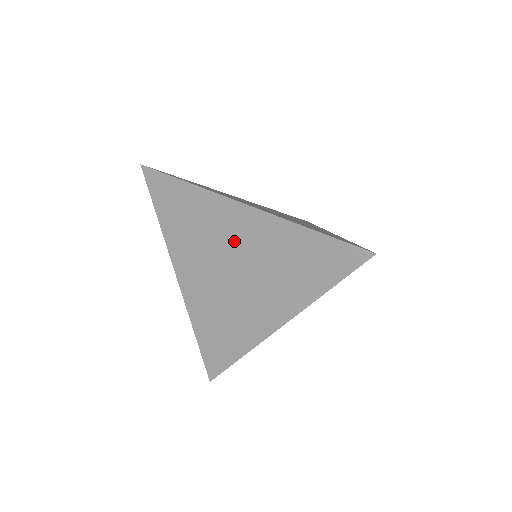
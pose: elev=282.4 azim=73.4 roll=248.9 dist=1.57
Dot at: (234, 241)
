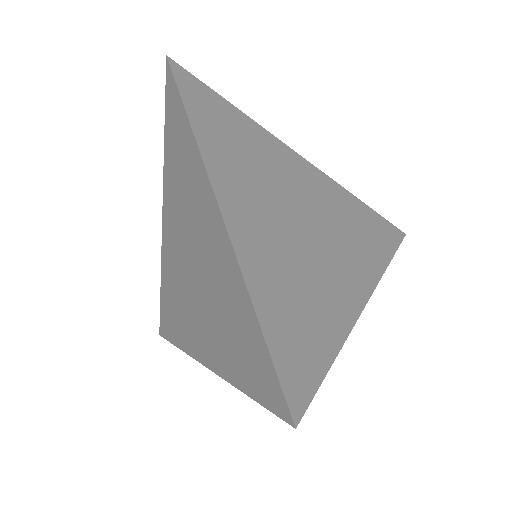
Dot at: (200, 235)
